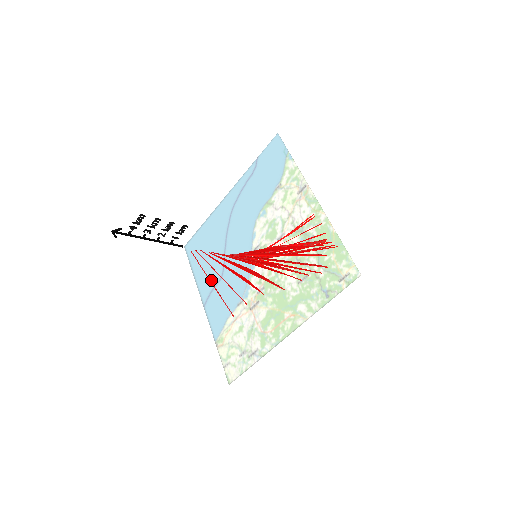
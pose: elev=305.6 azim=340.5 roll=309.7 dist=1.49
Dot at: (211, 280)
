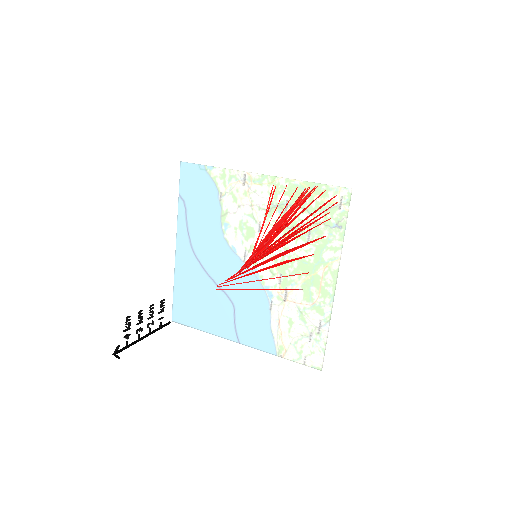
Dot at: (226, 318)
